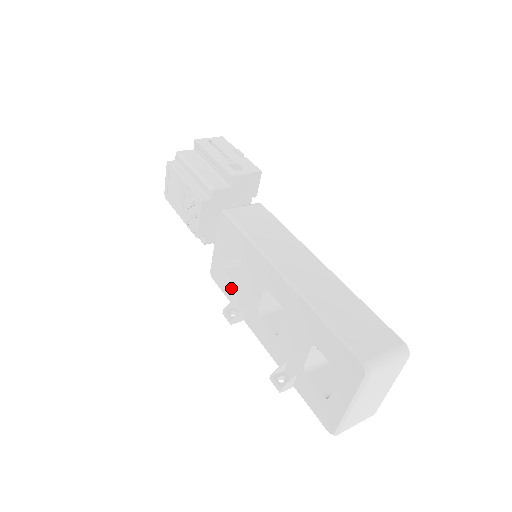
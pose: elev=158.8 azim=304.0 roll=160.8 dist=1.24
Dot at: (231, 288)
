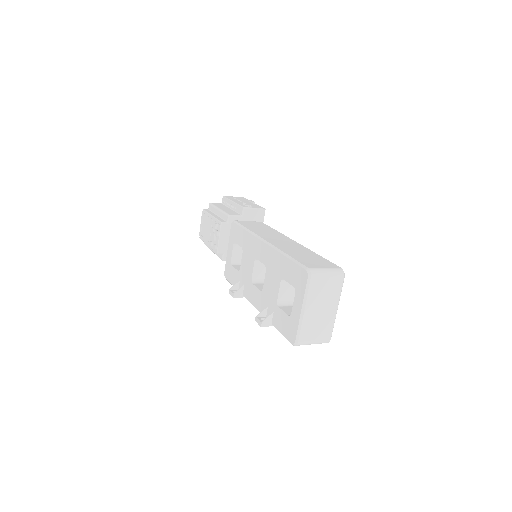
Dot at: (236, 276)
